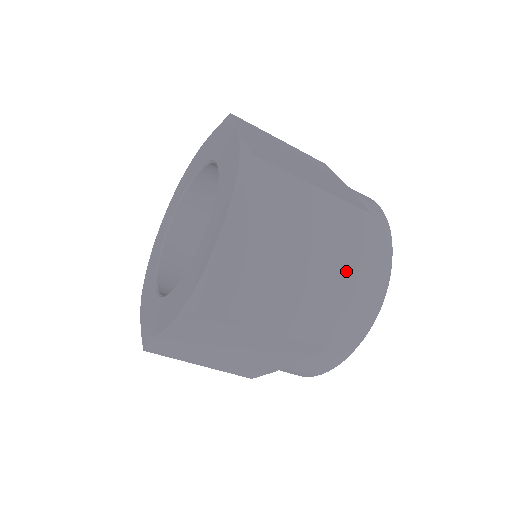
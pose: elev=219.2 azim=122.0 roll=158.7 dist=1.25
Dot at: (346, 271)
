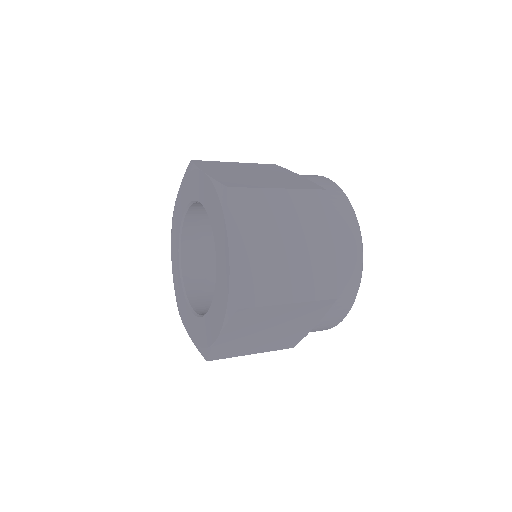
Dot at: (312, 323)
